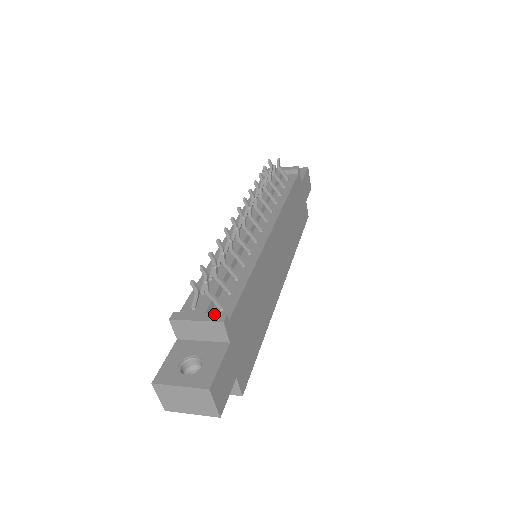
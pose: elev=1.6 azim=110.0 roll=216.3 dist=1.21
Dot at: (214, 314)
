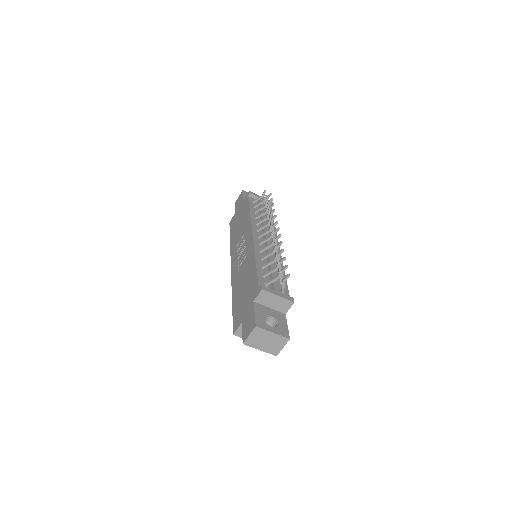
Dot at: (287, 295)
